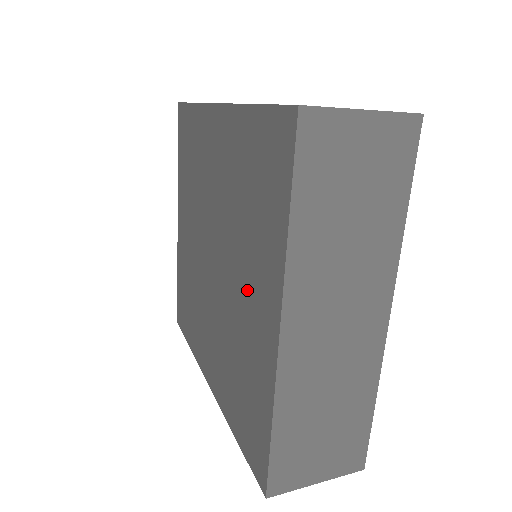
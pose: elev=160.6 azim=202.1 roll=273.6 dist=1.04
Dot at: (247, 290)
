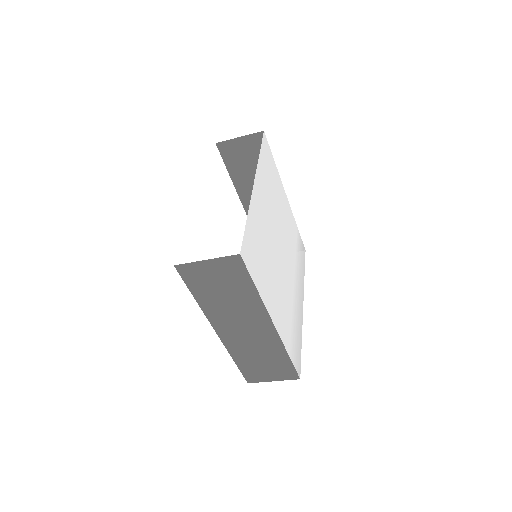
Dot at: occluded
